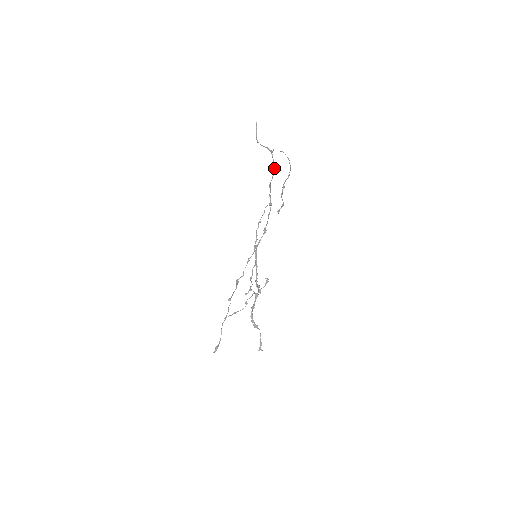
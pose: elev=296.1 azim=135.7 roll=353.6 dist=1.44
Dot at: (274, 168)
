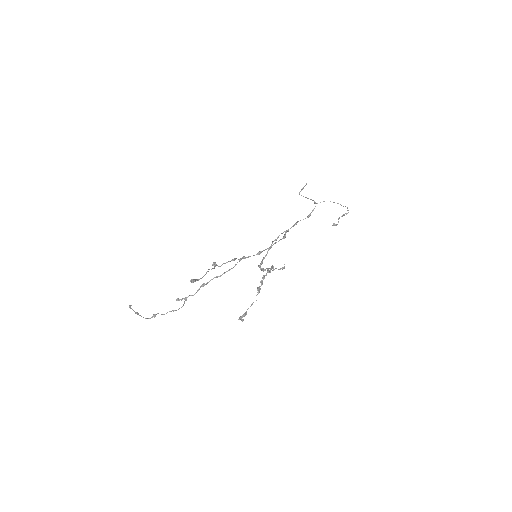
Dot at: (310, 214)
